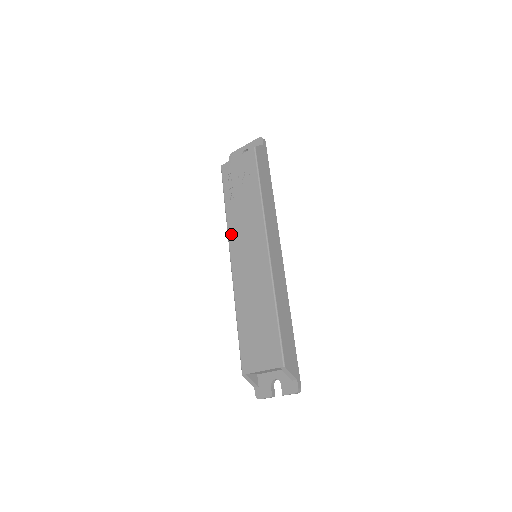
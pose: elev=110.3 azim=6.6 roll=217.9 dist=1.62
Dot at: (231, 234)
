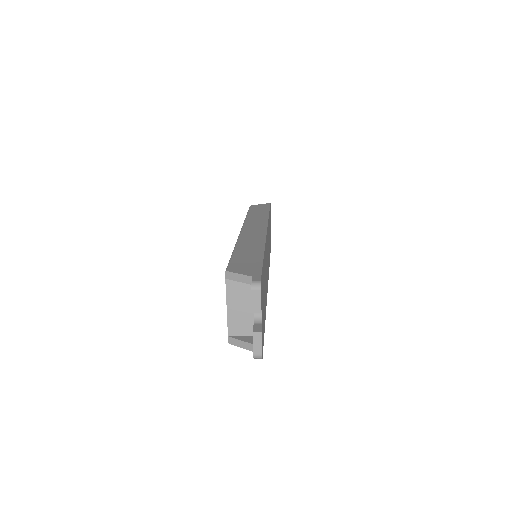
Dot at: occluded
